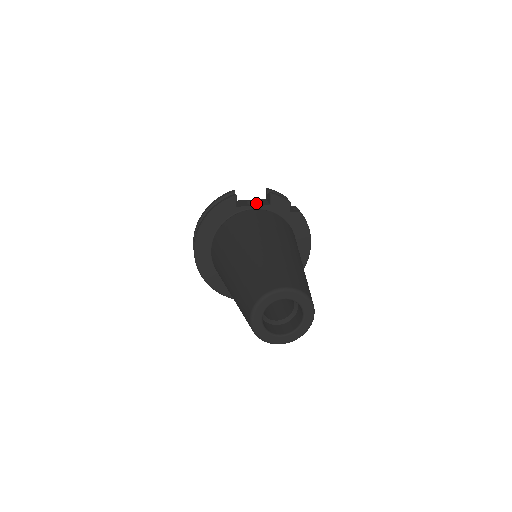
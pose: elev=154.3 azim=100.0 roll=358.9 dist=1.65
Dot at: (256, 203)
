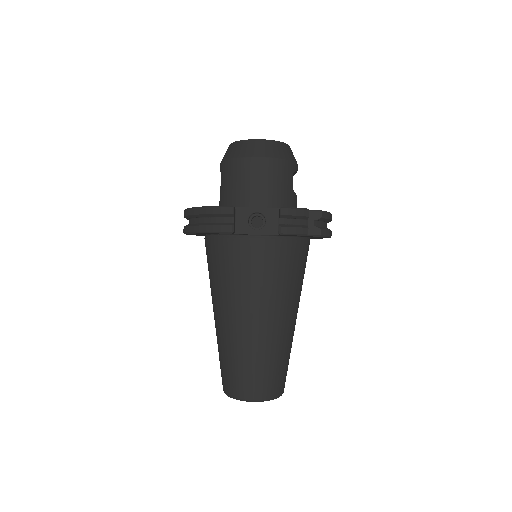
Dot at: (264, 216)
